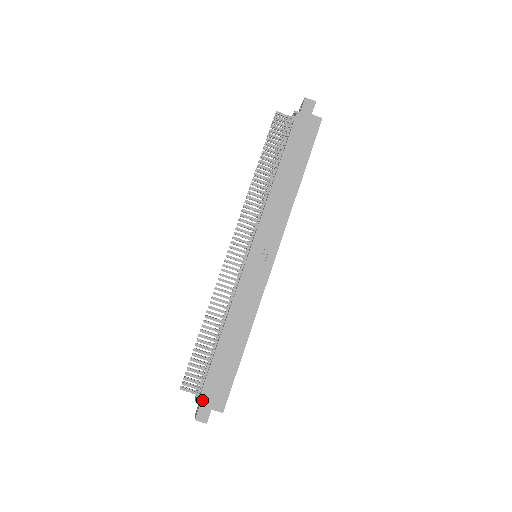
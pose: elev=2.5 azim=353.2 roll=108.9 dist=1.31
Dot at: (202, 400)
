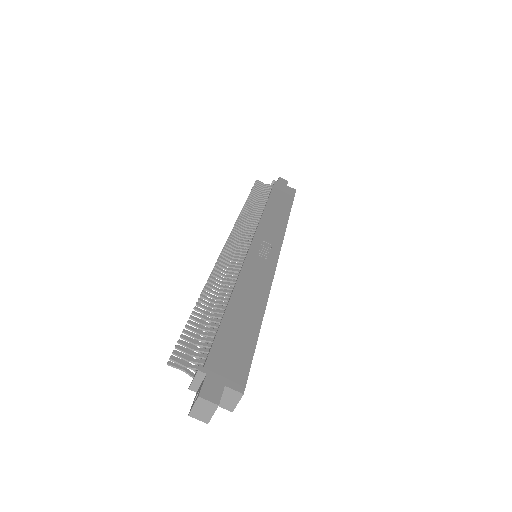
Dot at: (209, 370)
